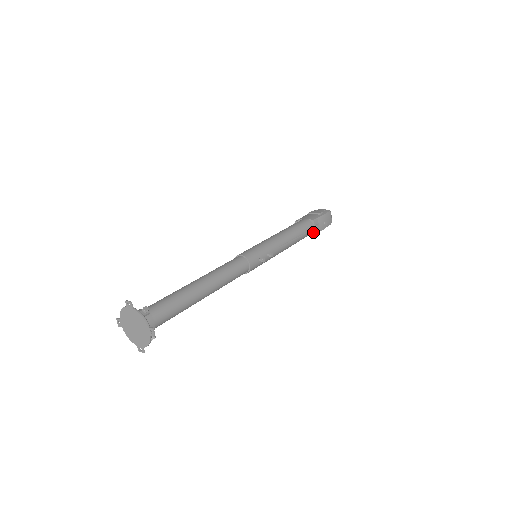
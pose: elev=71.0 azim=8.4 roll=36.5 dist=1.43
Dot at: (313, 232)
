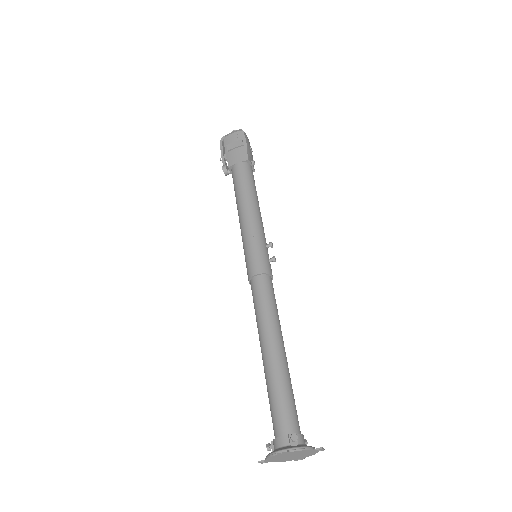
Dot at: occluded
